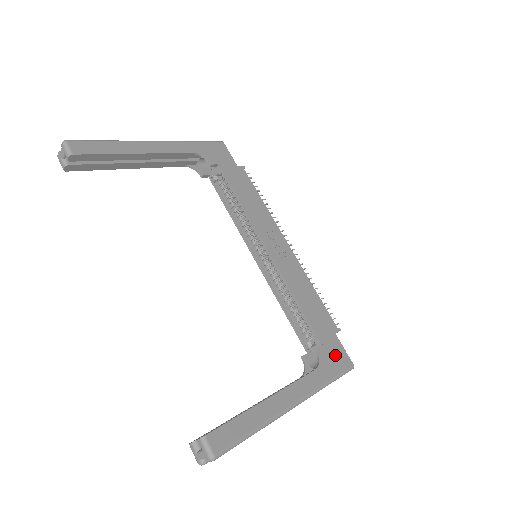
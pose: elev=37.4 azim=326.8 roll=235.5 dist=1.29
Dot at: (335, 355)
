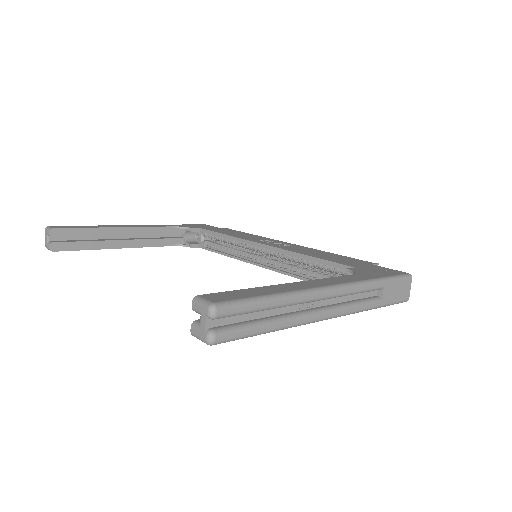
Dot at: (377, 270)
